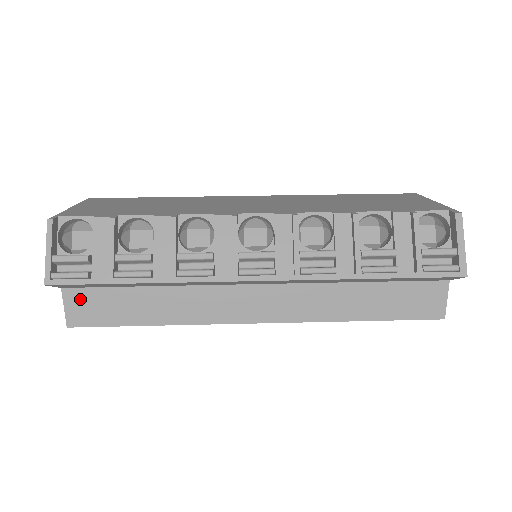
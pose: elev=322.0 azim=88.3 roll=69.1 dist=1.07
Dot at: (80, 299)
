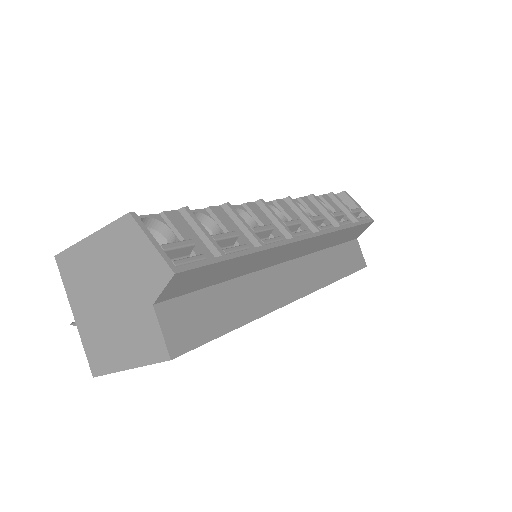
Dot at: (174, 314)
